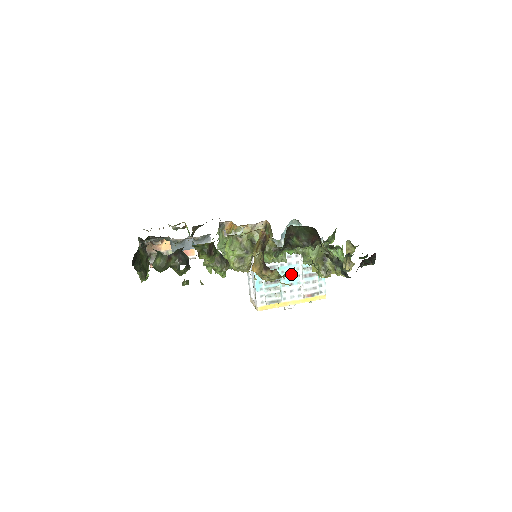
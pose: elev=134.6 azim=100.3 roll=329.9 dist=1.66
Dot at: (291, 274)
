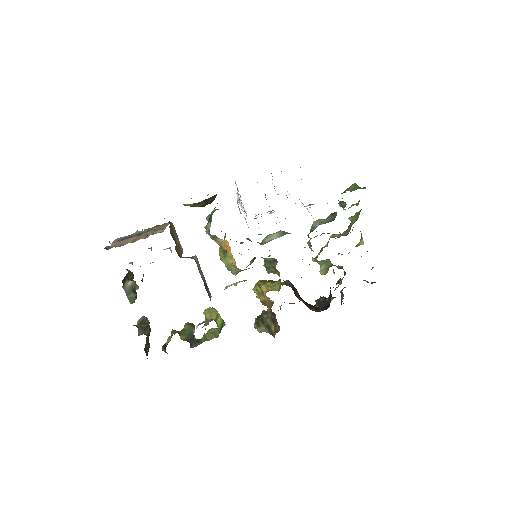
Dot at: occluded
